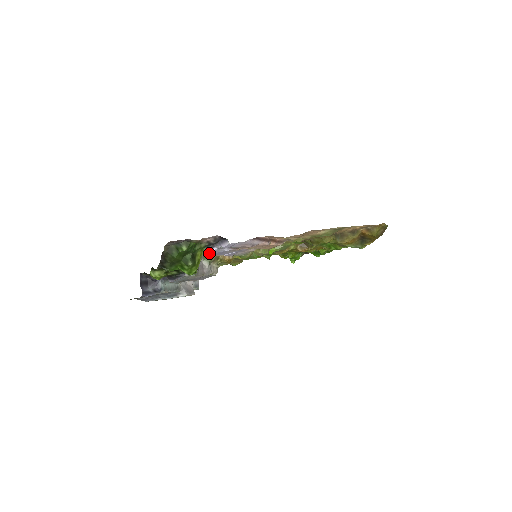
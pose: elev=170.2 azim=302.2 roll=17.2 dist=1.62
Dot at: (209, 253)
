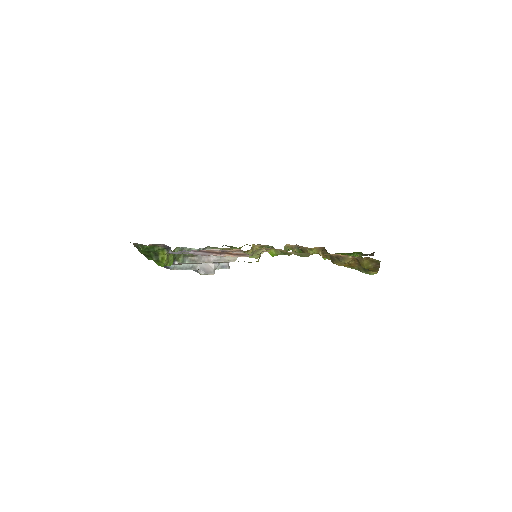
Dot at: (172, 253)
